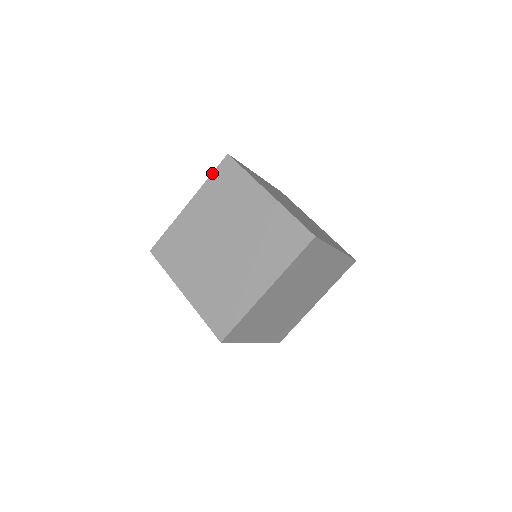
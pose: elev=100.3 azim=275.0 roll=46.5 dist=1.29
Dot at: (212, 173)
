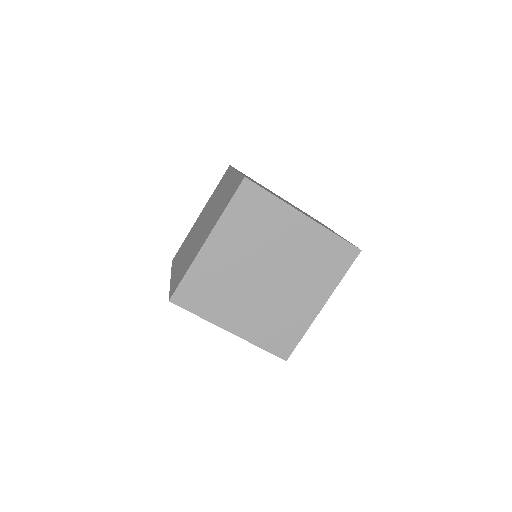
Dot at: occluded
